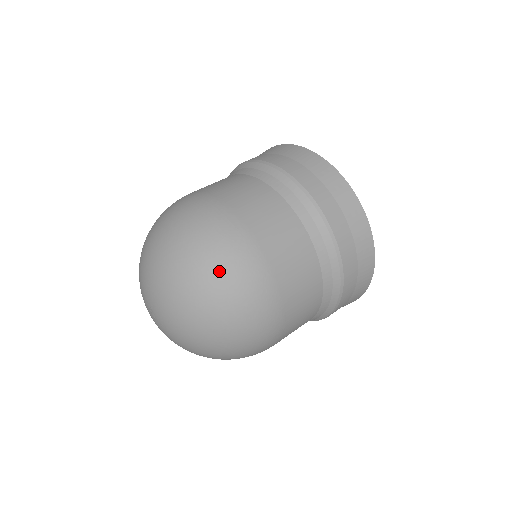
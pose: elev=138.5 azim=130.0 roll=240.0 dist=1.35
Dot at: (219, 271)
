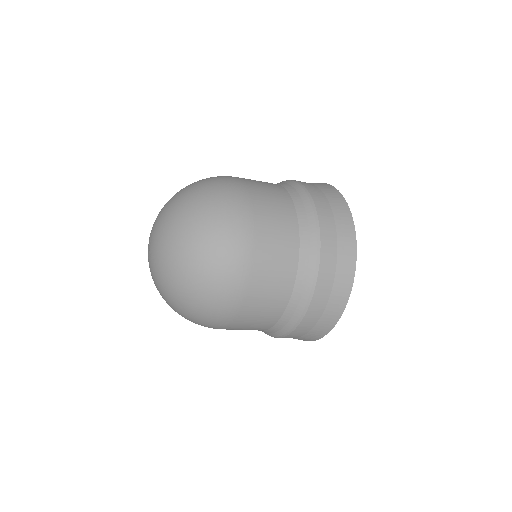
Dot at: (208, 190)
